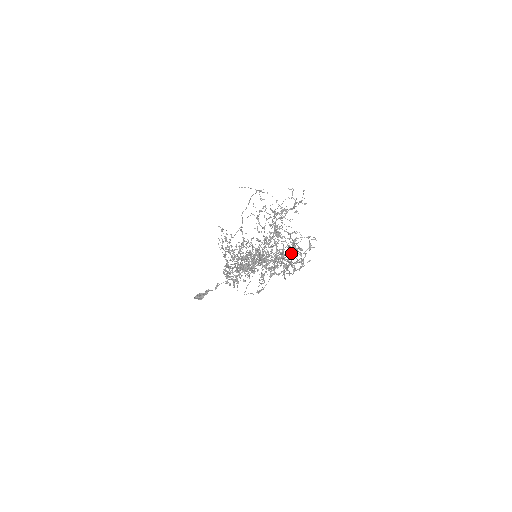
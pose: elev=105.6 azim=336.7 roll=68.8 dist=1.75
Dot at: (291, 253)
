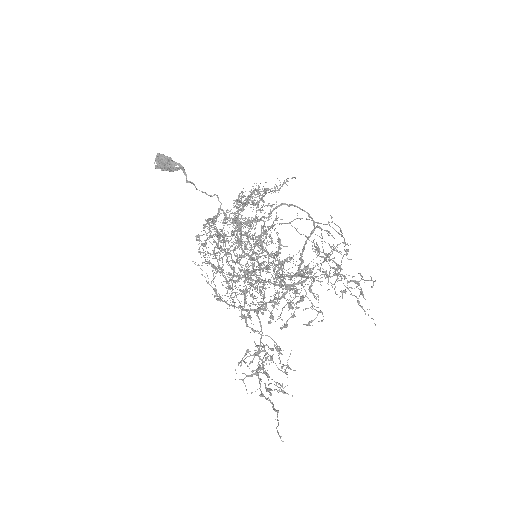
Dot at: (269, 390)
